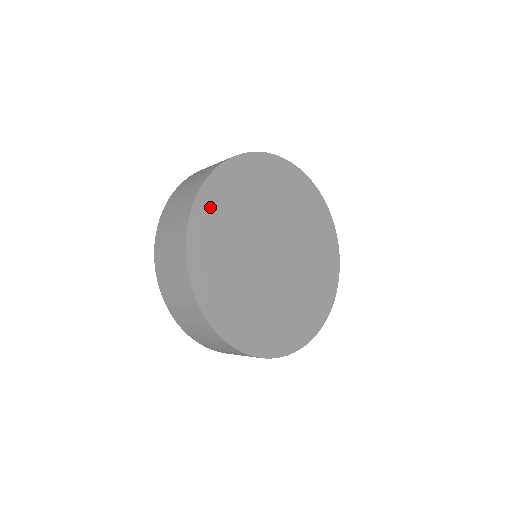
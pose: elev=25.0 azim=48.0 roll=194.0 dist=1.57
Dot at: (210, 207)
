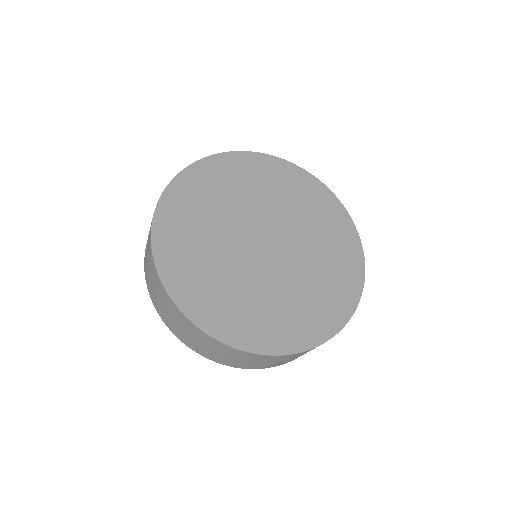
Dot at: (189, 188)
